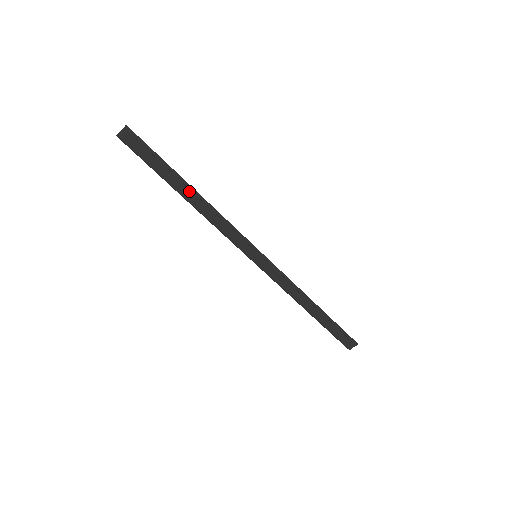
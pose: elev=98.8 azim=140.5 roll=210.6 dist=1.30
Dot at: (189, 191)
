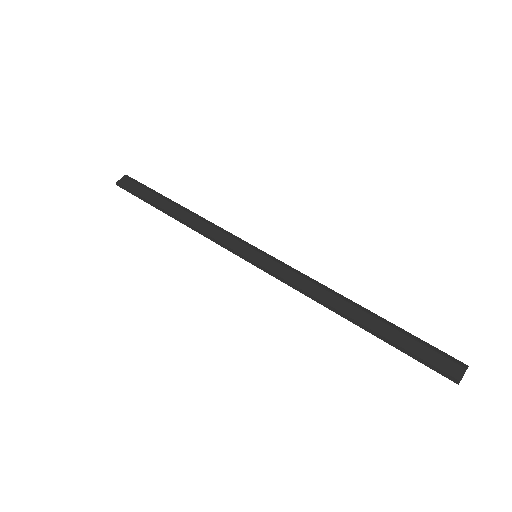
Dot at: (177, 208)
